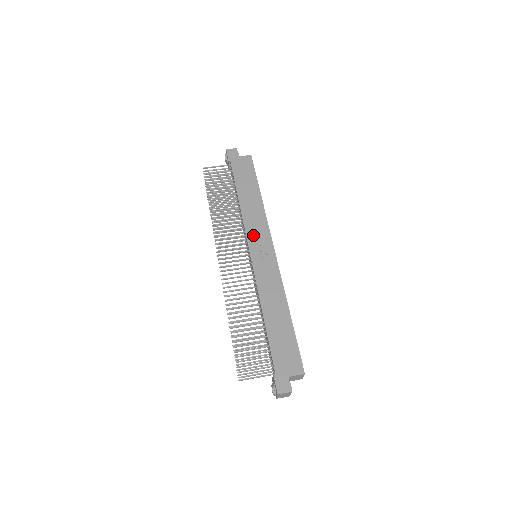
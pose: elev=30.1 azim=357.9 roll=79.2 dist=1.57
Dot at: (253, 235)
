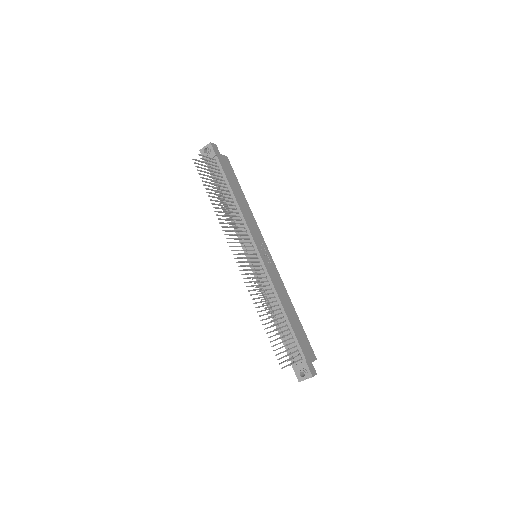
Dot at: (255, 236)
